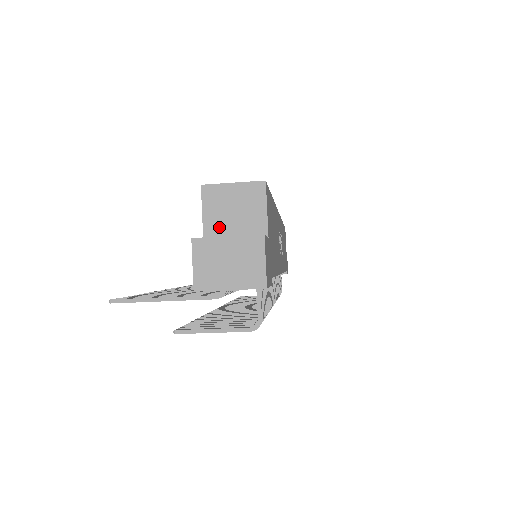
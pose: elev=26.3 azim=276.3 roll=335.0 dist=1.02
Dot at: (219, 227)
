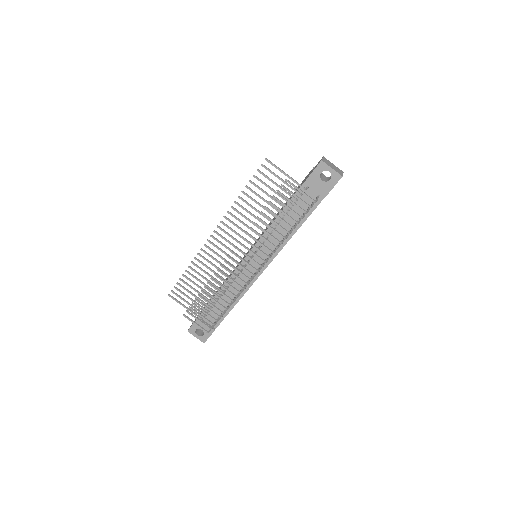
Dot at: occluded
